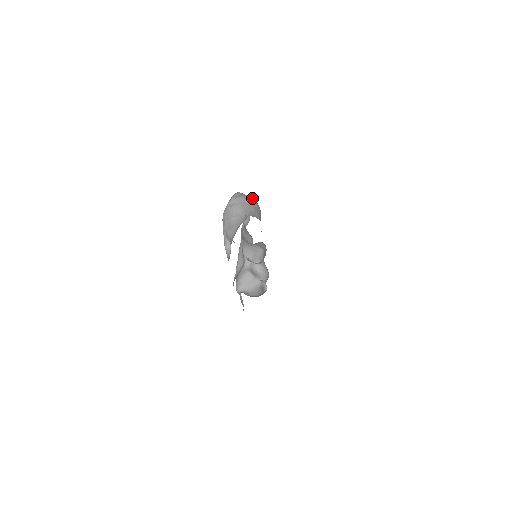
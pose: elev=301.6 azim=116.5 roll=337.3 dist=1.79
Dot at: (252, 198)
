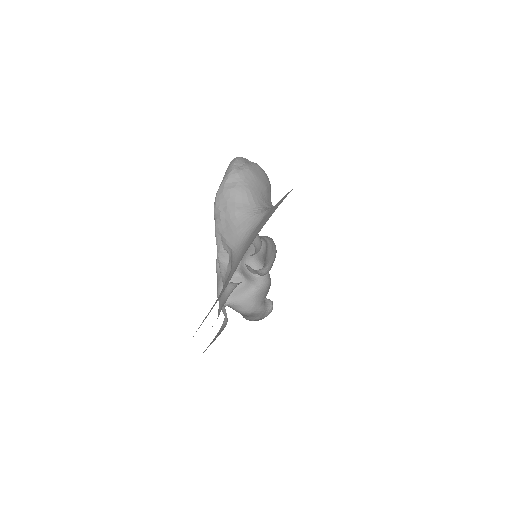
Dot at: (261, 168)
